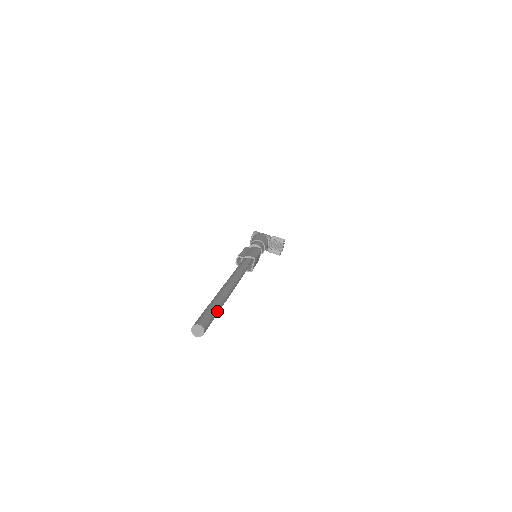
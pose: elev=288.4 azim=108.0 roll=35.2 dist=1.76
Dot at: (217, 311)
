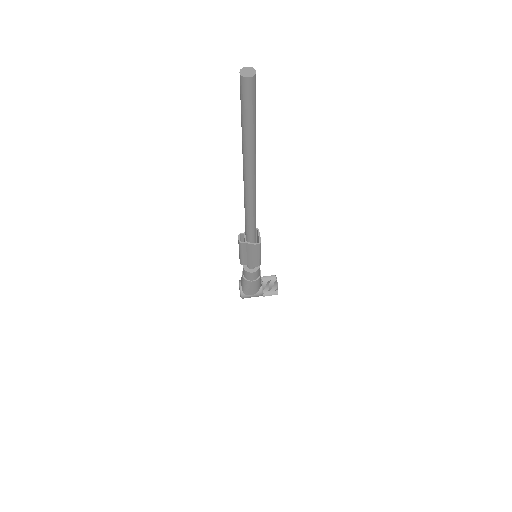
Dot at: occluded
